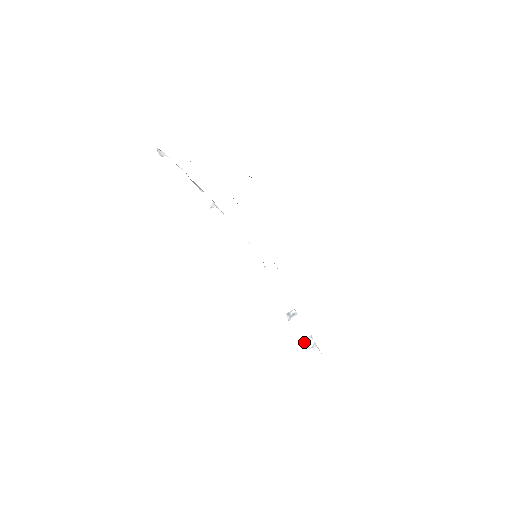
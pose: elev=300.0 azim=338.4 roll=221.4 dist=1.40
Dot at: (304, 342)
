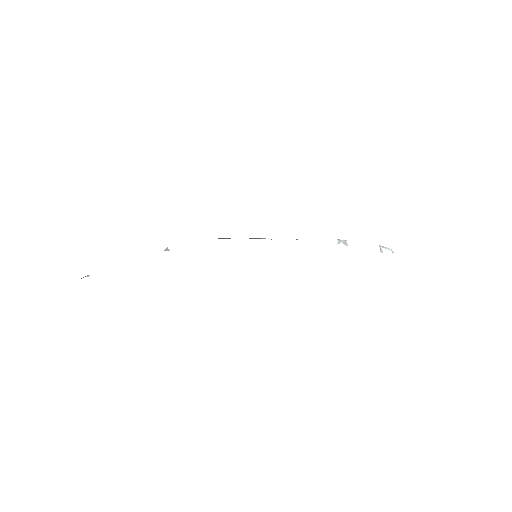
Dot at: (380, 247)
